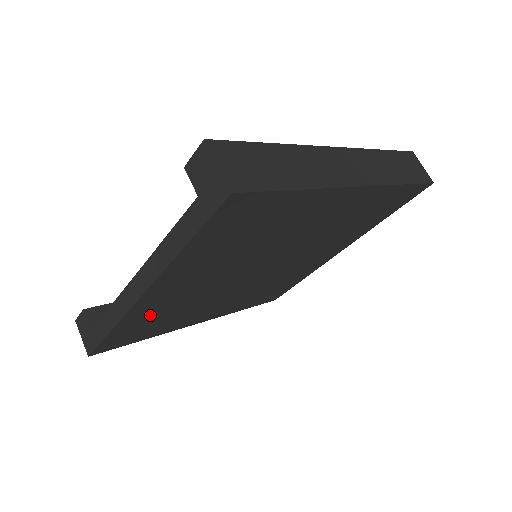
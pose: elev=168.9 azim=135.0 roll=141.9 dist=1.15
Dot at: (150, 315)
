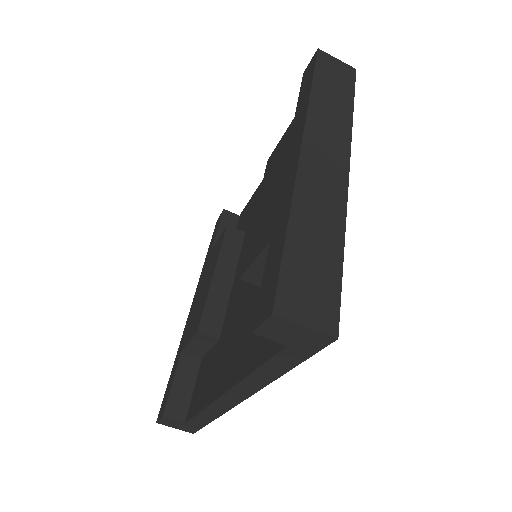
Dot at: occluded
